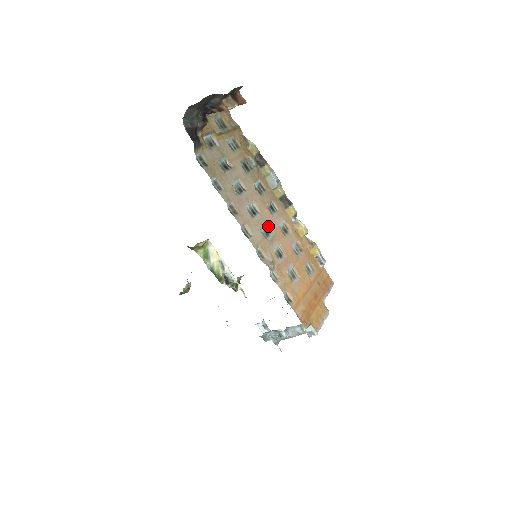
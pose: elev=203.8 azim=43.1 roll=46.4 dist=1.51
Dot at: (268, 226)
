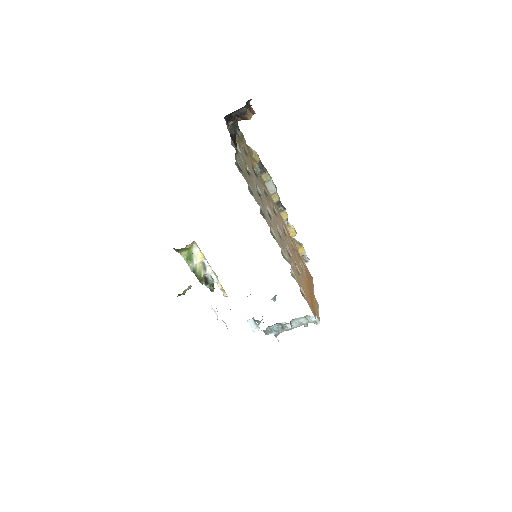
Dot at: (278, 228)
